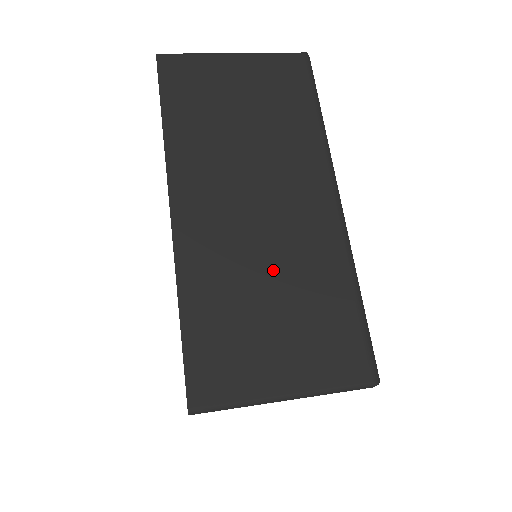
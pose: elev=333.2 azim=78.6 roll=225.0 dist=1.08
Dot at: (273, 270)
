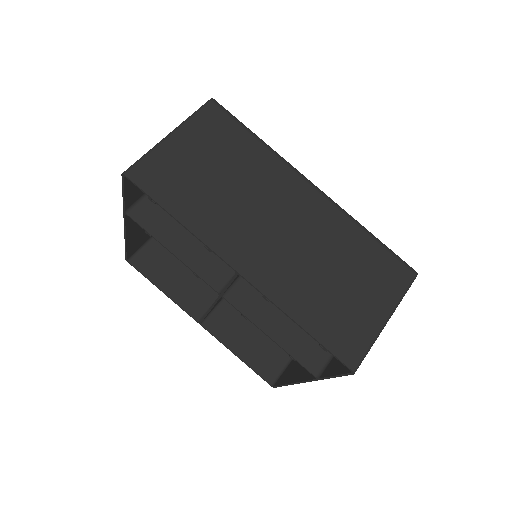
Dot at: (322, 258)
